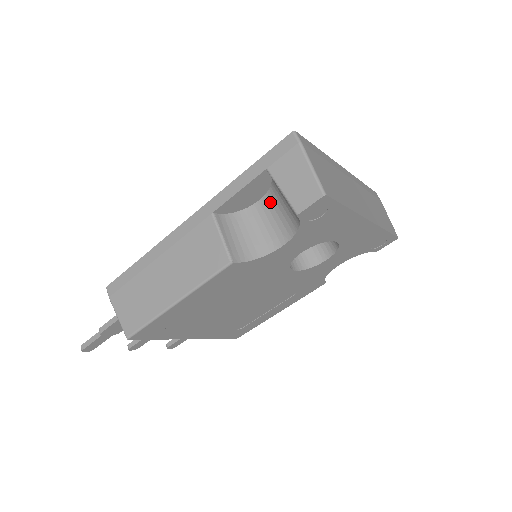
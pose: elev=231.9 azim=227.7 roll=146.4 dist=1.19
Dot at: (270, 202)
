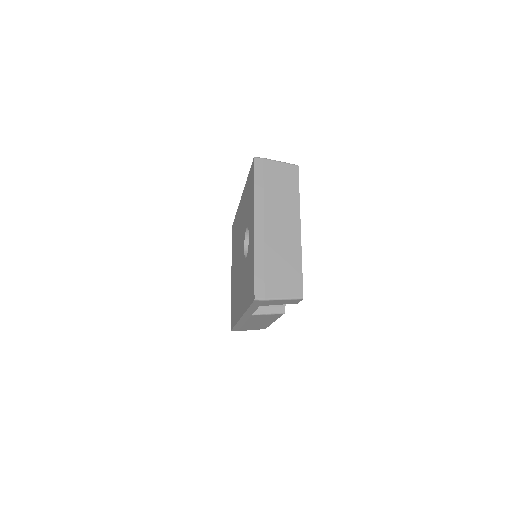
Dot at: occluded
